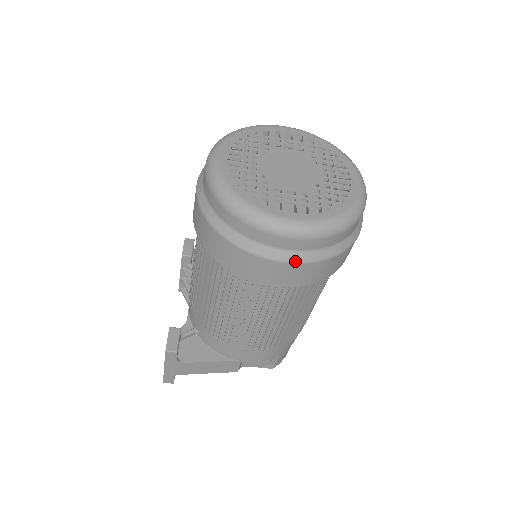
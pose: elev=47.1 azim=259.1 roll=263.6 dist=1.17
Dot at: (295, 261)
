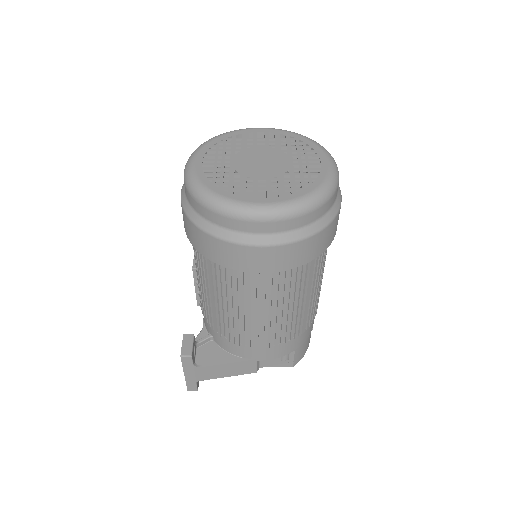
Dot at: (274, 244)
